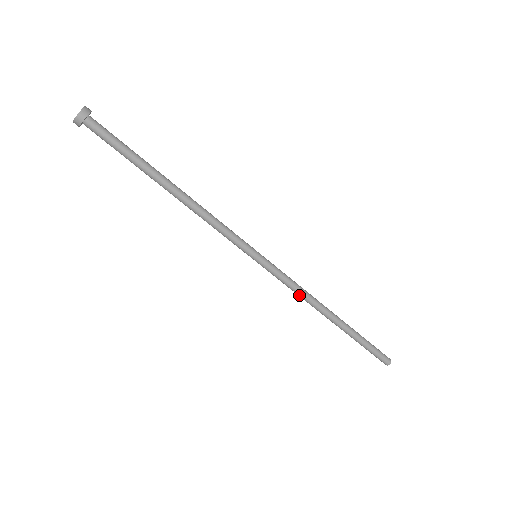
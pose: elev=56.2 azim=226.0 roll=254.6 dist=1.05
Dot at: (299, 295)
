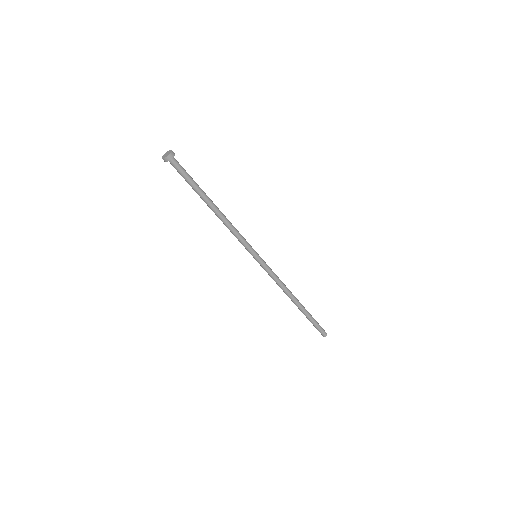
Dot at: (280, 283)
